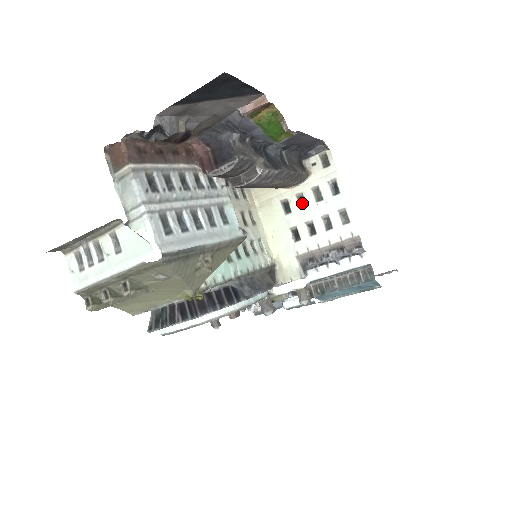
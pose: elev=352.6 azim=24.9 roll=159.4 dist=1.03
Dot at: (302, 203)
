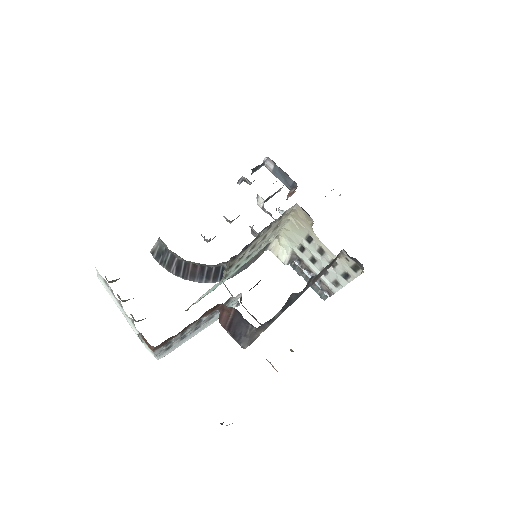
Dot at: (320, 251)
